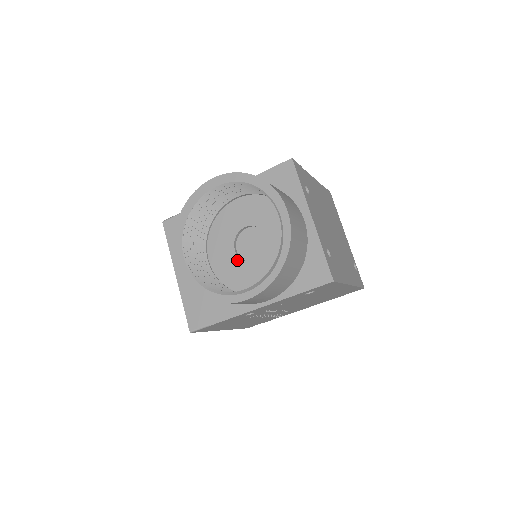
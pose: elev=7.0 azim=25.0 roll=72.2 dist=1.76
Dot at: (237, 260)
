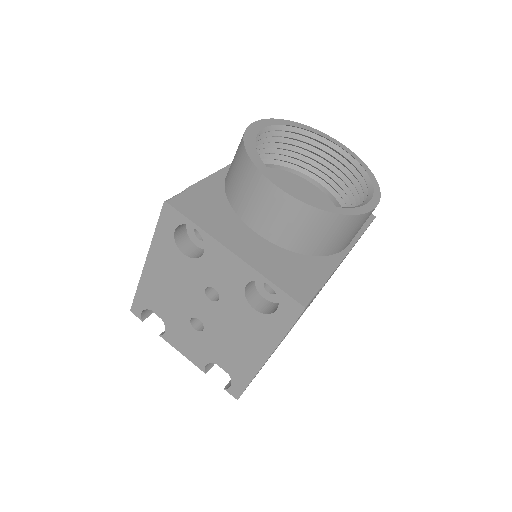
Dot at: occluded
